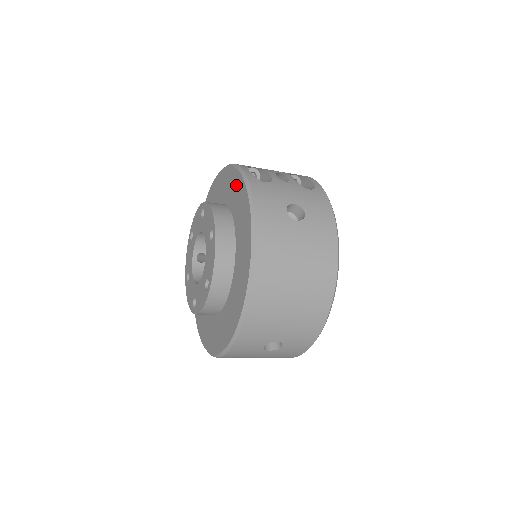
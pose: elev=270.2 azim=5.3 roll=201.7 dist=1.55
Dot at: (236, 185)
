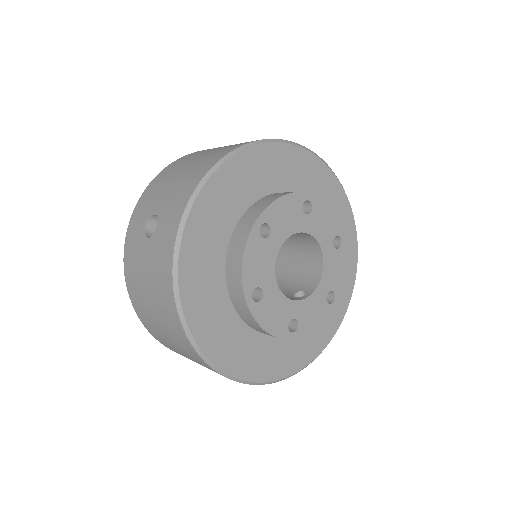
Dot at: occluded
